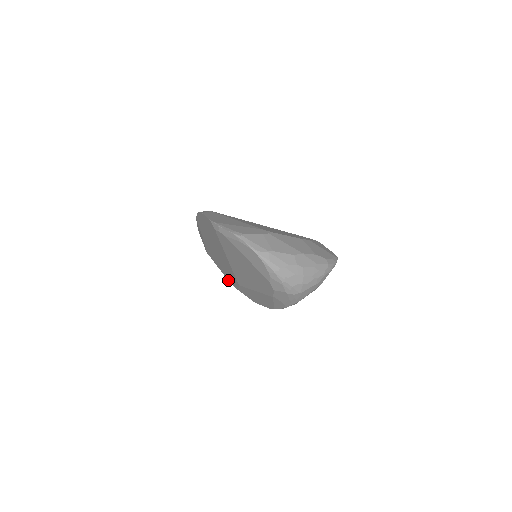
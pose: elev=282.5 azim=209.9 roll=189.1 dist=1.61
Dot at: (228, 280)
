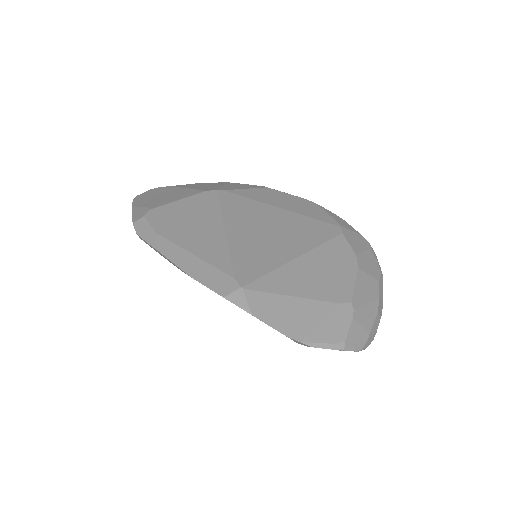
Dot at: occluded
